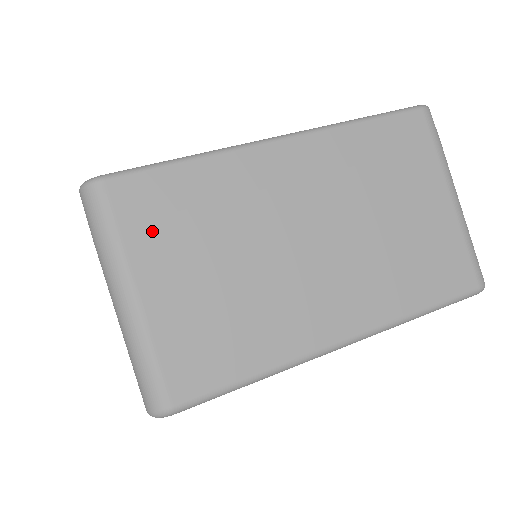
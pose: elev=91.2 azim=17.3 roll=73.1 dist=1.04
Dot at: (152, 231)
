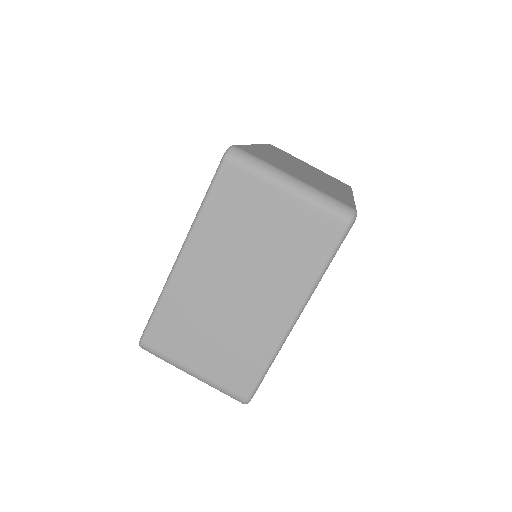
Dot at: (269, 161)
